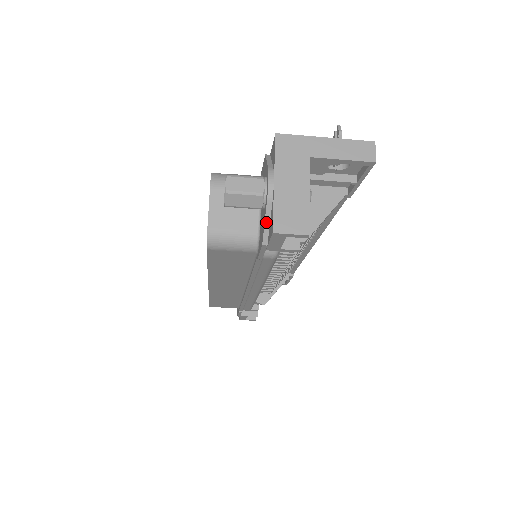
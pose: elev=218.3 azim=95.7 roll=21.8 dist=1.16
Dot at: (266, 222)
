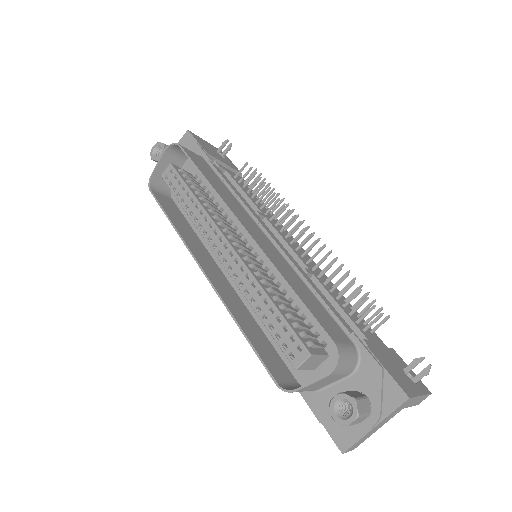
Dot at: (340, 427)
